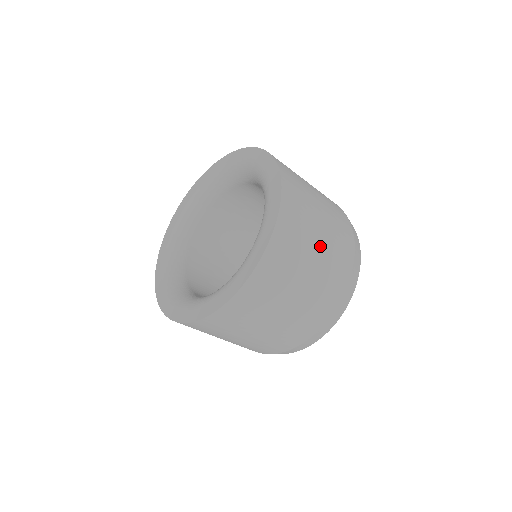
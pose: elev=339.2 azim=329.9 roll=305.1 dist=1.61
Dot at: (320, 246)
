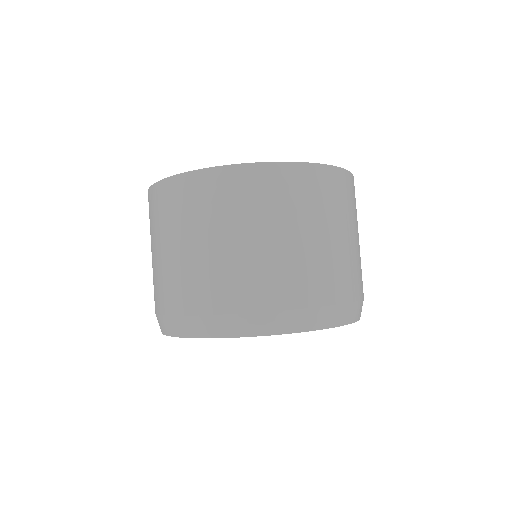
Dot at: (355, 239)
